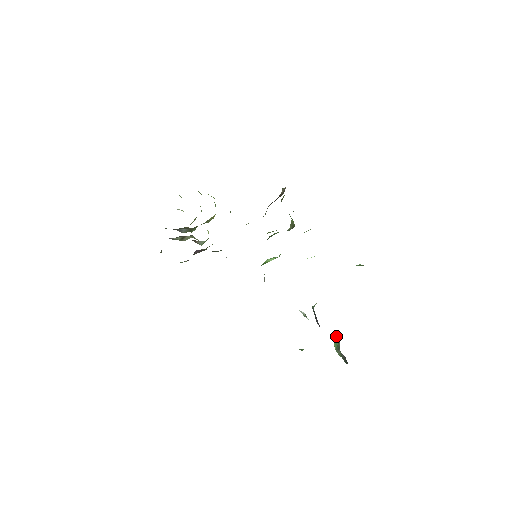
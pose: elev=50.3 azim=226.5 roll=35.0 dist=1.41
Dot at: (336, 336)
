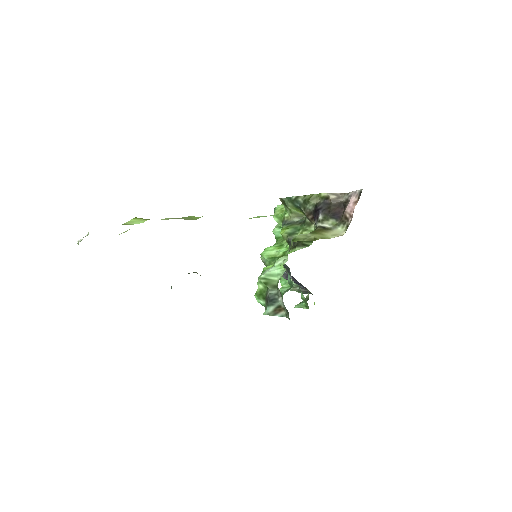
Dot at: occluded
